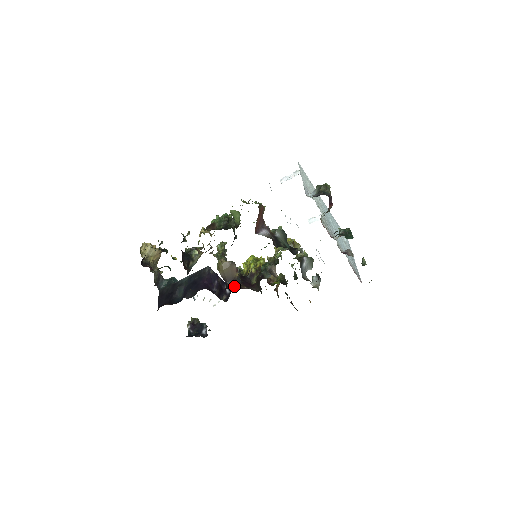
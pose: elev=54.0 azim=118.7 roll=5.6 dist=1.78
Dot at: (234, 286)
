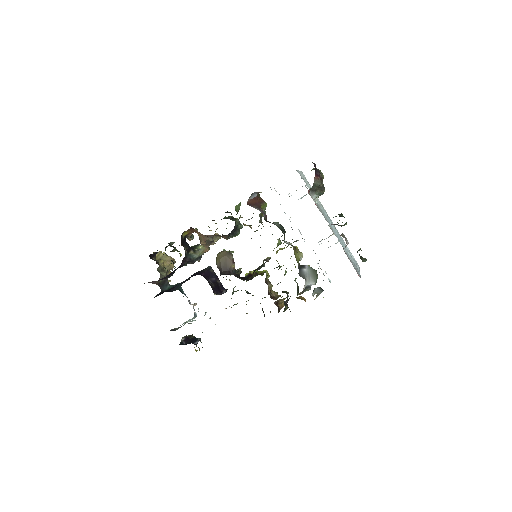
Dot at: (227, 274)
